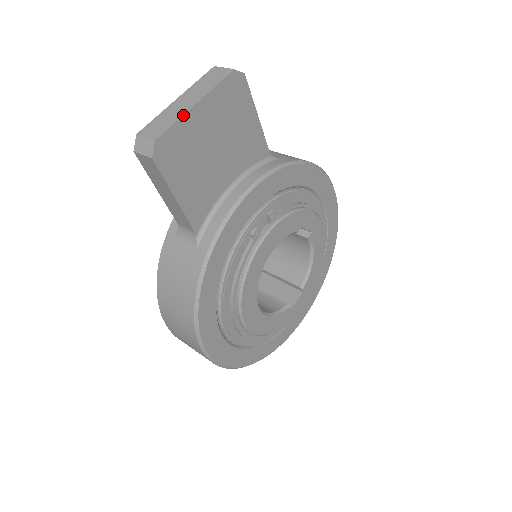
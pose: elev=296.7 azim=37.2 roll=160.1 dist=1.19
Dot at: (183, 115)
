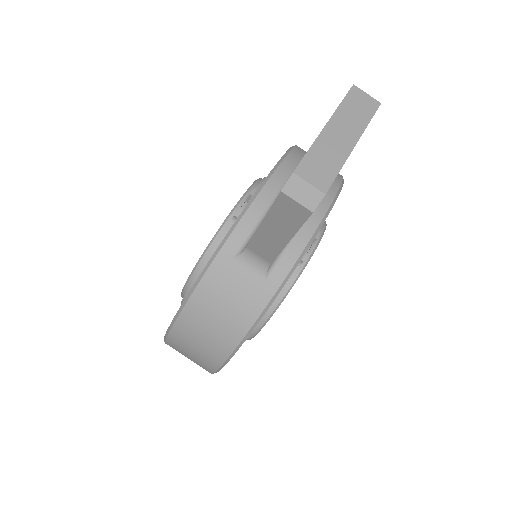
Dot at: occluded
